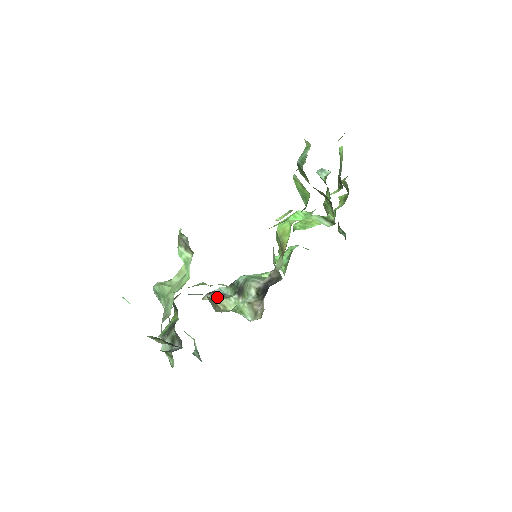
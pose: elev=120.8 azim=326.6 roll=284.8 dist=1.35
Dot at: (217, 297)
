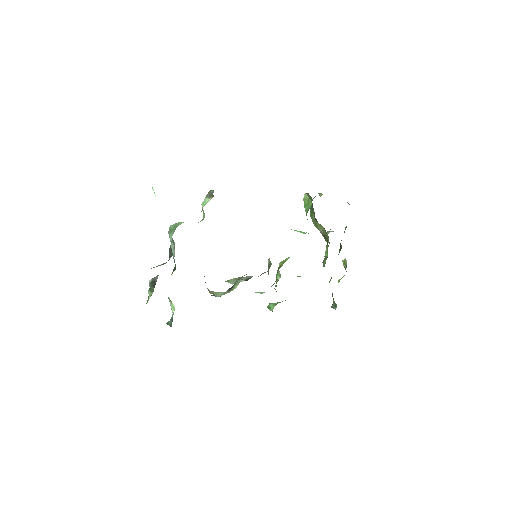
Dot at: occluded
